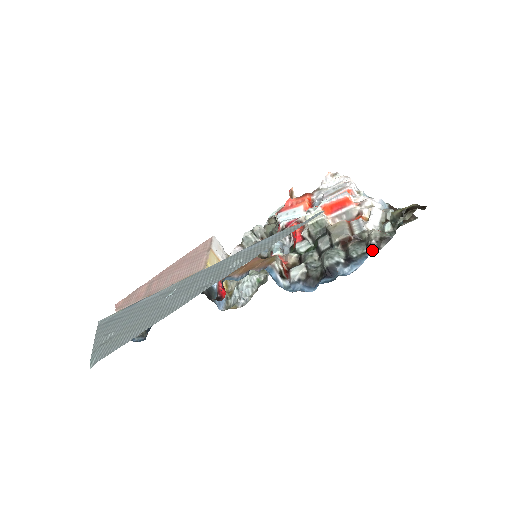
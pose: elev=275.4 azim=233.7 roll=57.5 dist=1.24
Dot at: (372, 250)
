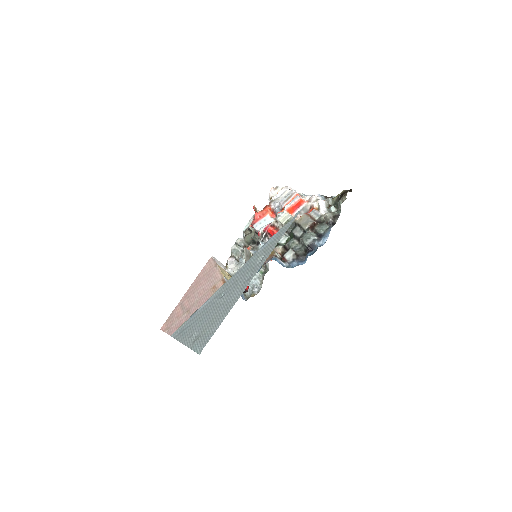
Dot at: (332, 225)
